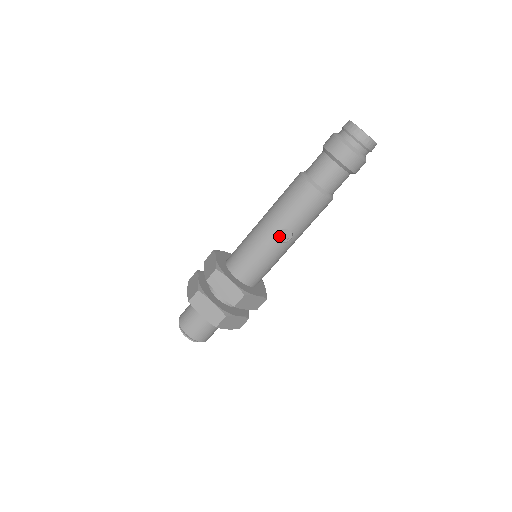
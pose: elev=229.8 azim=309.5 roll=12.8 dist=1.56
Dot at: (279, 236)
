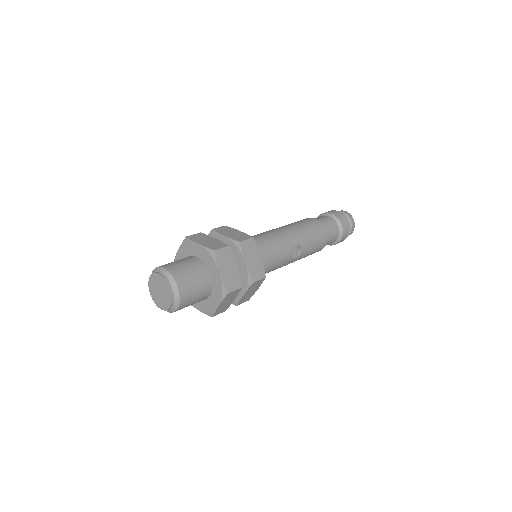
Dot at: (293, 249)
